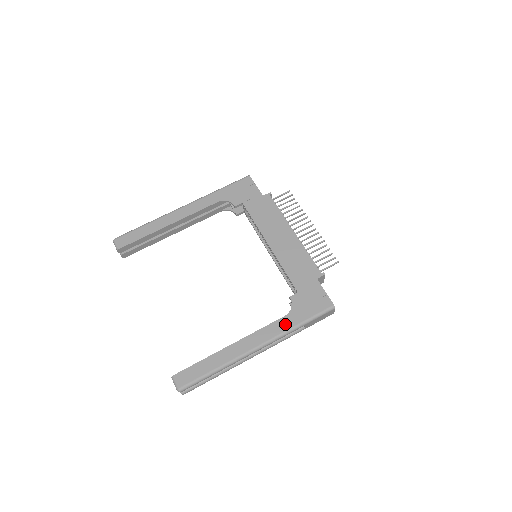
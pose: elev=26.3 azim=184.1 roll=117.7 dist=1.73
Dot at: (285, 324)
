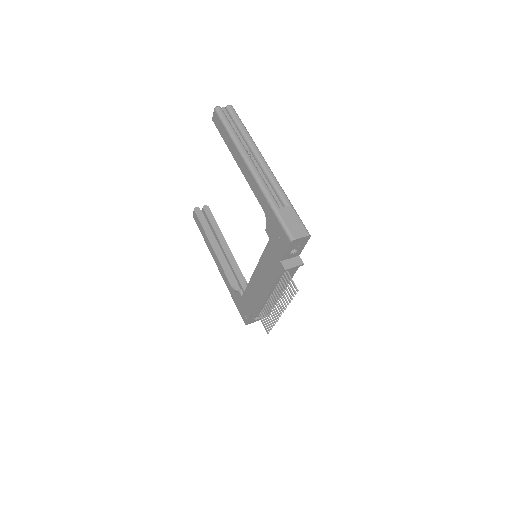
Dot at: (228, 286)
